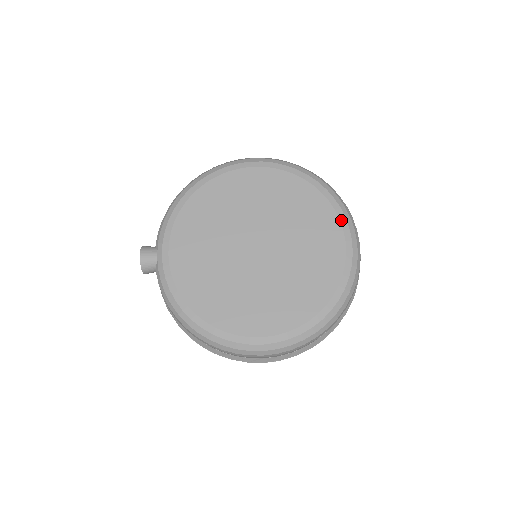
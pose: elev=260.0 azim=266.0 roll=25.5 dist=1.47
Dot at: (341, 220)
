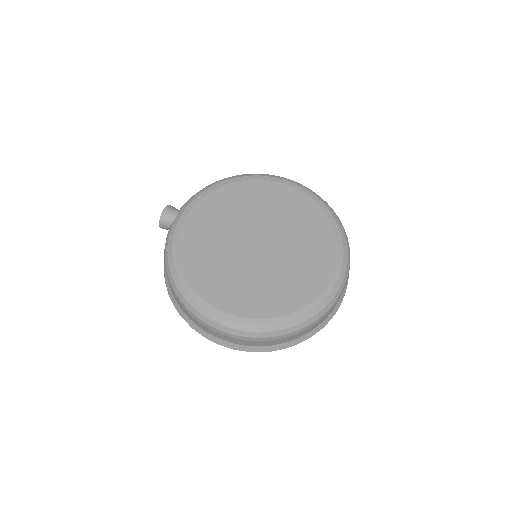
Dot at: (339, 254)
